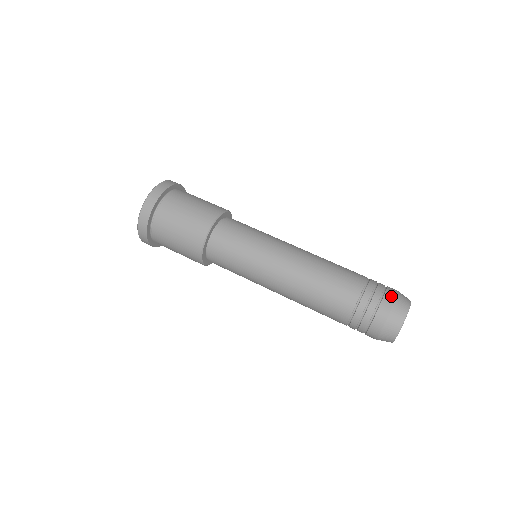
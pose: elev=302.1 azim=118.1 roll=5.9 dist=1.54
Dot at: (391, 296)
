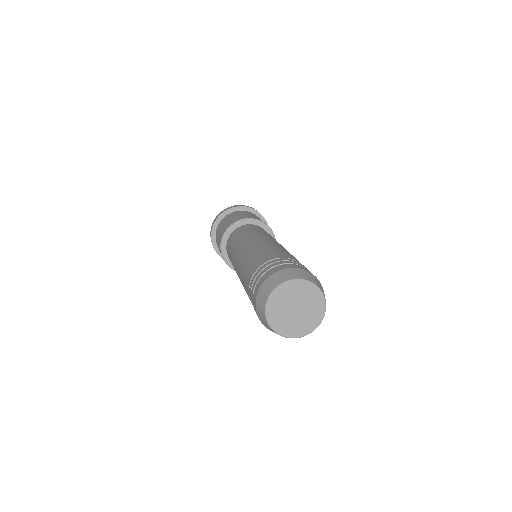
Dot at: occluded
